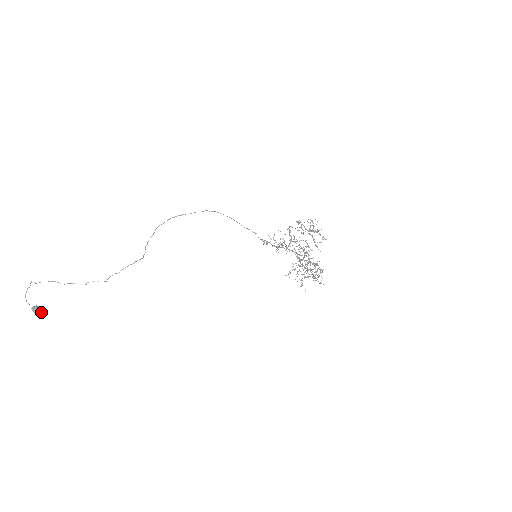
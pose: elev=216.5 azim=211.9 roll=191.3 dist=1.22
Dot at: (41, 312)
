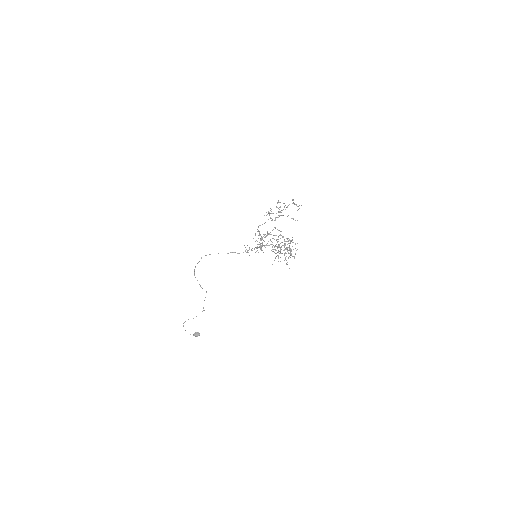
Dot at: (199, 334)
